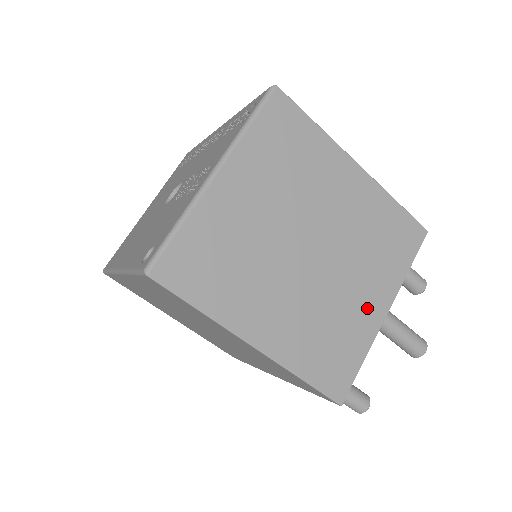
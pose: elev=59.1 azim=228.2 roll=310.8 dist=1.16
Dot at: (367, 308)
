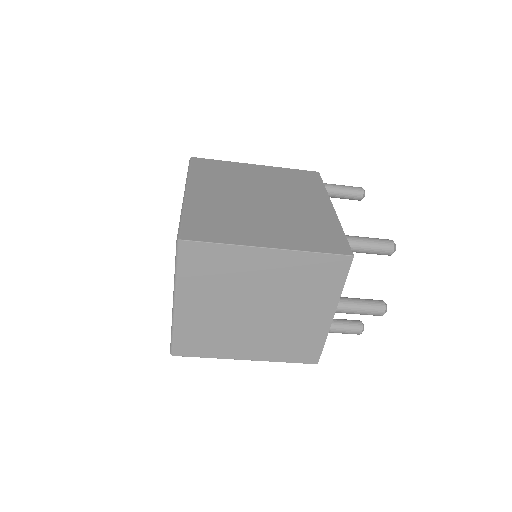
Dot at: (315, 319)
